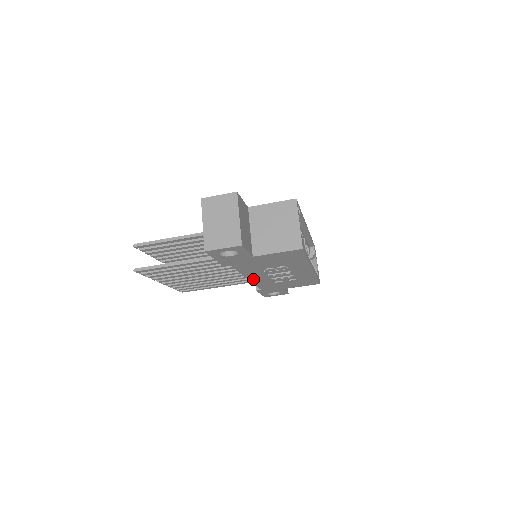
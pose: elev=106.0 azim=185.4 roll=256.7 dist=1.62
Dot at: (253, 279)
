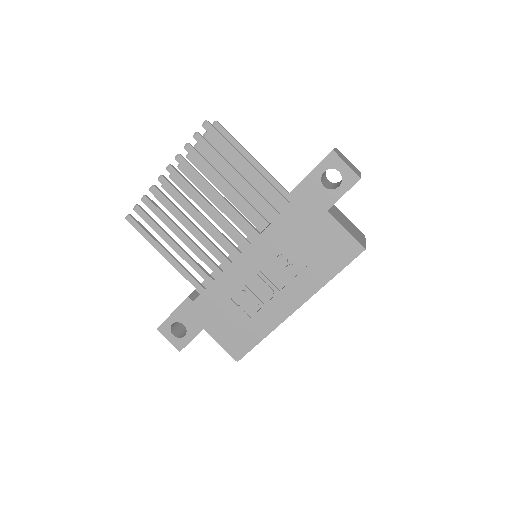
Dot at: (240, 262)
